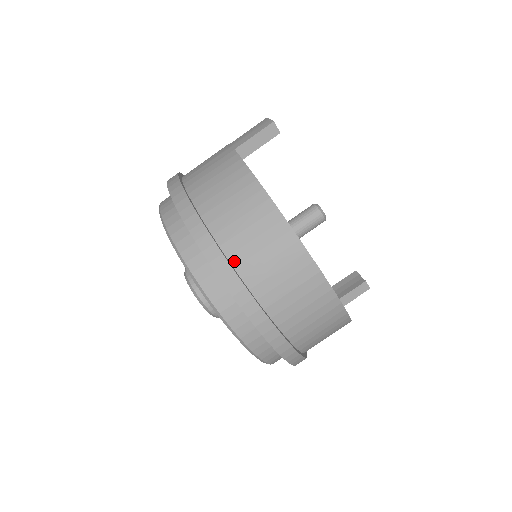
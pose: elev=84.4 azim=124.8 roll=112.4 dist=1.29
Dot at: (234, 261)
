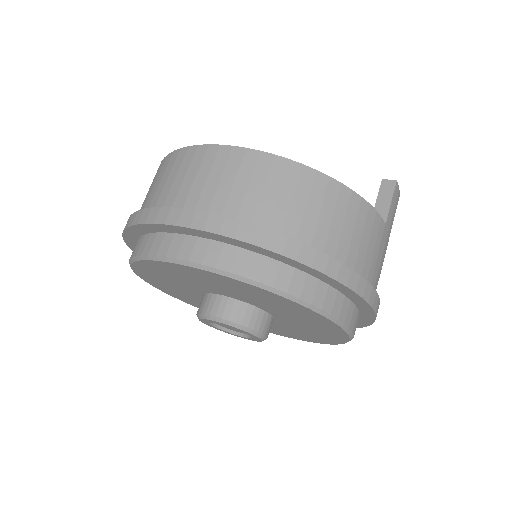
Dot at: occluded
